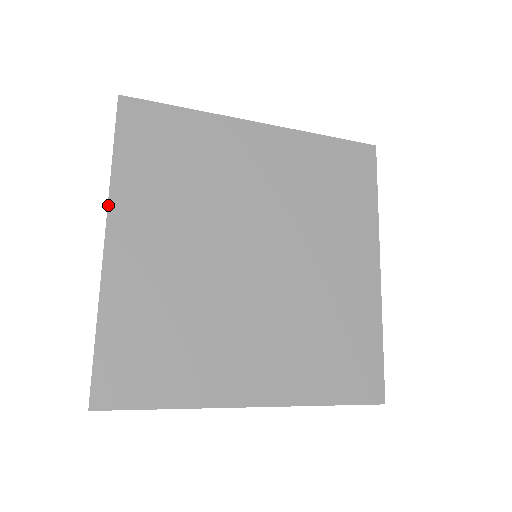
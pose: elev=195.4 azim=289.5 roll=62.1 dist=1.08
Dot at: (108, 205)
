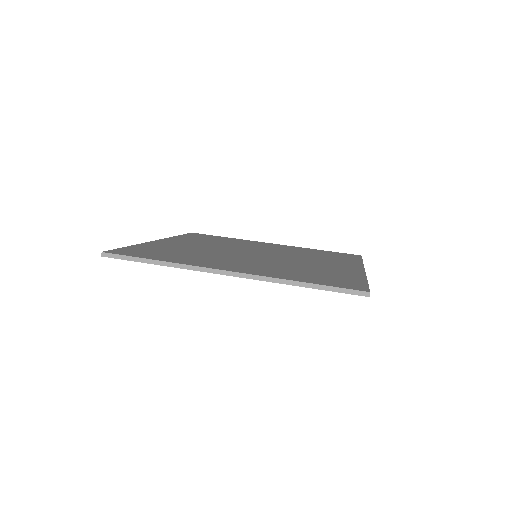
Dot at: occluded
